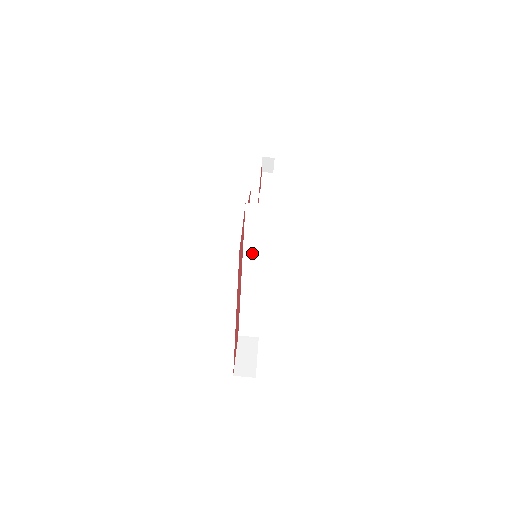
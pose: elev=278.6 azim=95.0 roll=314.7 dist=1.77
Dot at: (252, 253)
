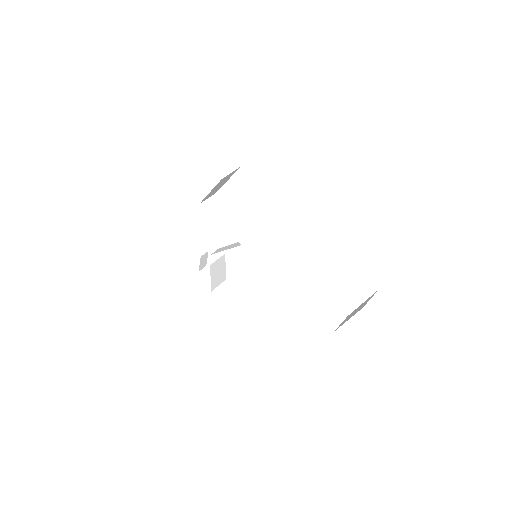
Dot at: (247, 239)
